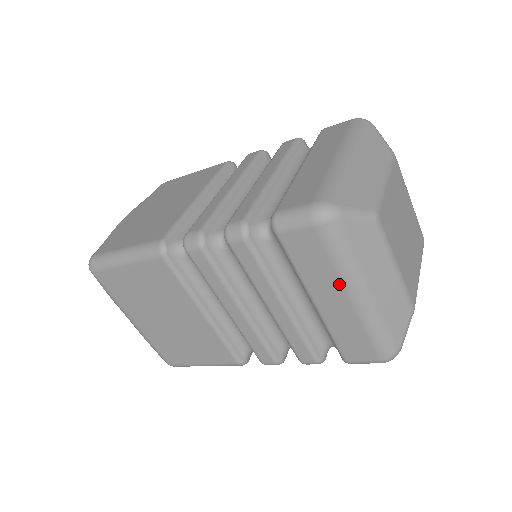
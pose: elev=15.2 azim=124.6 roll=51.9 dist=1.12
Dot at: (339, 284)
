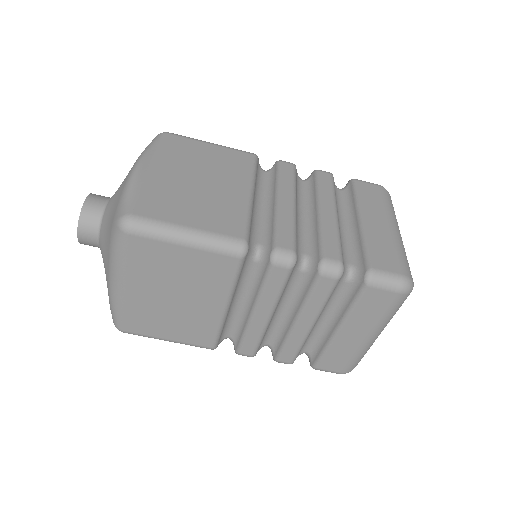
Dot at: (372, 327)
